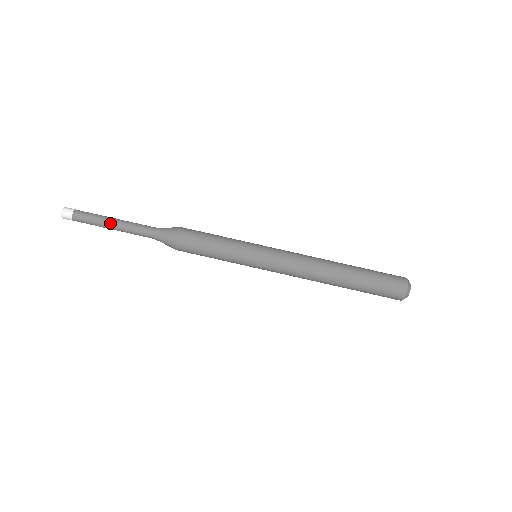
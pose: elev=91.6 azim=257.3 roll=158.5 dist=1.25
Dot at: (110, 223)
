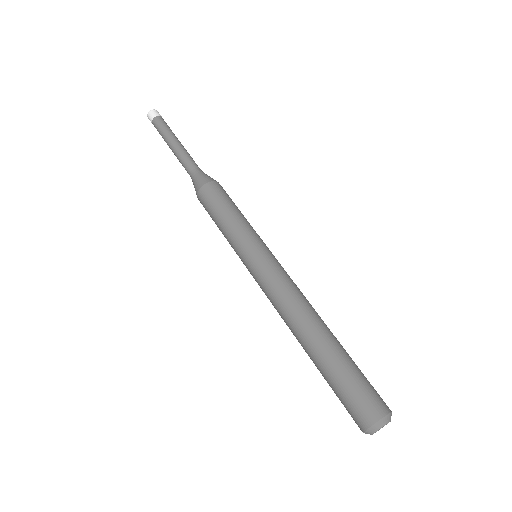
Dot at: (170, 143)
